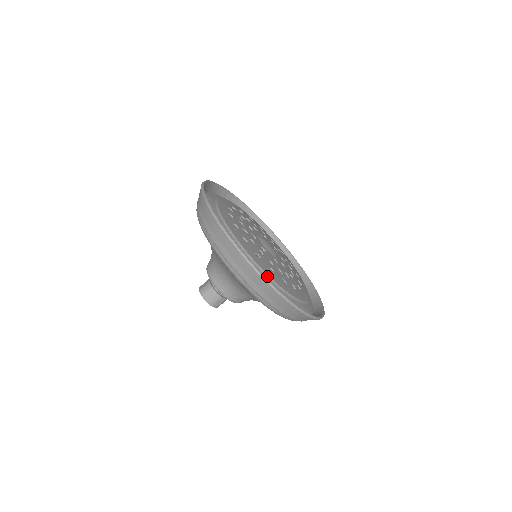
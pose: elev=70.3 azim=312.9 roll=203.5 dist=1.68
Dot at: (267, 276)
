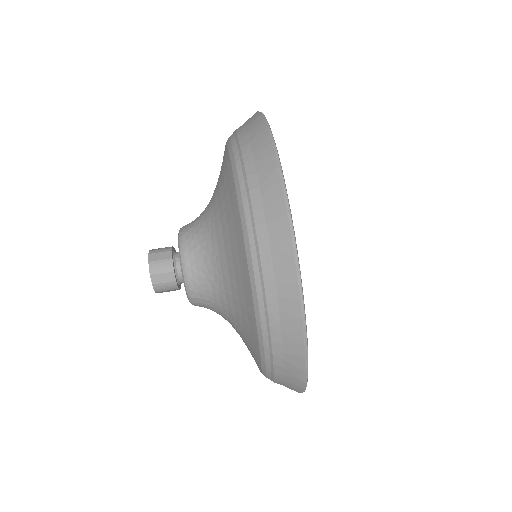
Dot at: occluded
